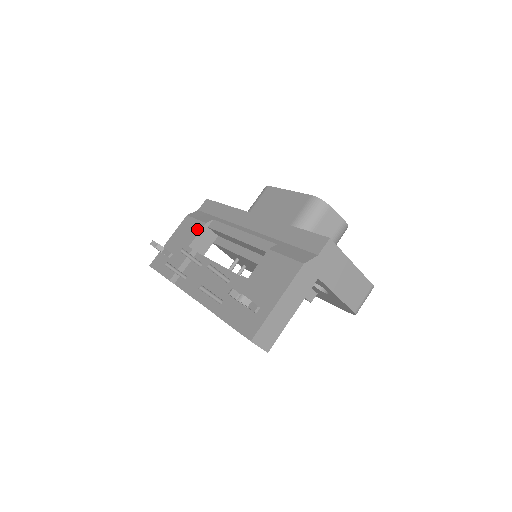
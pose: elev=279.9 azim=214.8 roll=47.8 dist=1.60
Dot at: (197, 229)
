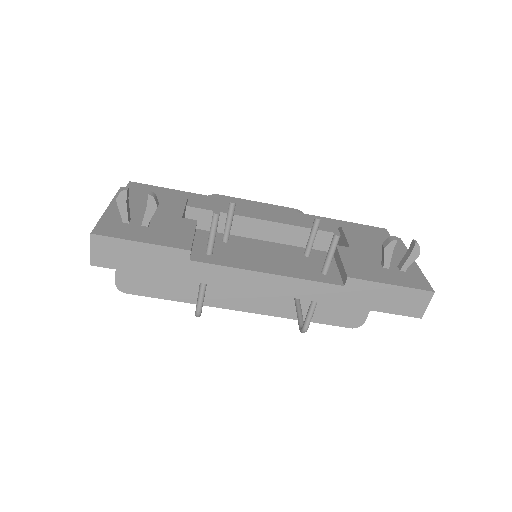
Dot at: (176, 202)
